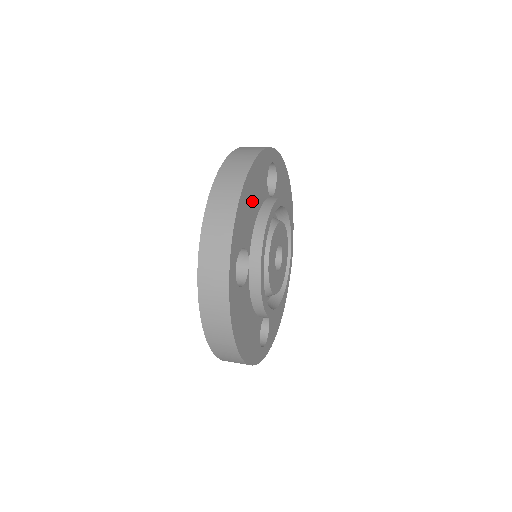
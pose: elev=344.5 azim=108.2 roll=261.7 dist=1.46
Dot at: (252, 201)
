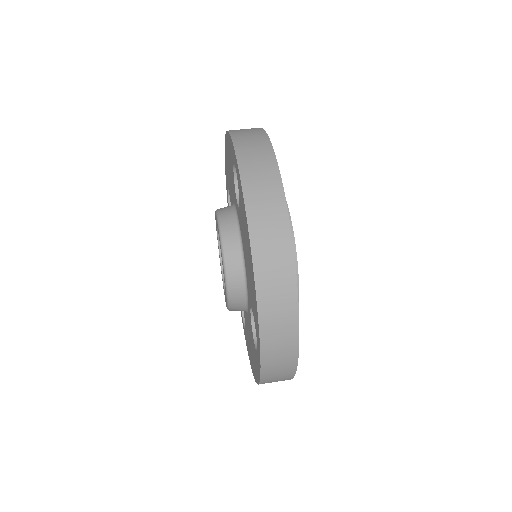
Dot at: occluded
